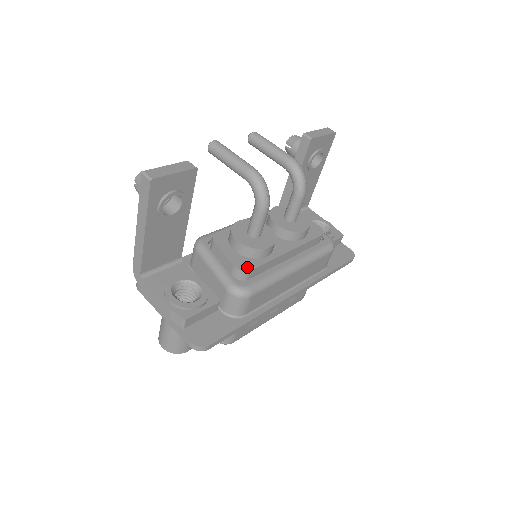
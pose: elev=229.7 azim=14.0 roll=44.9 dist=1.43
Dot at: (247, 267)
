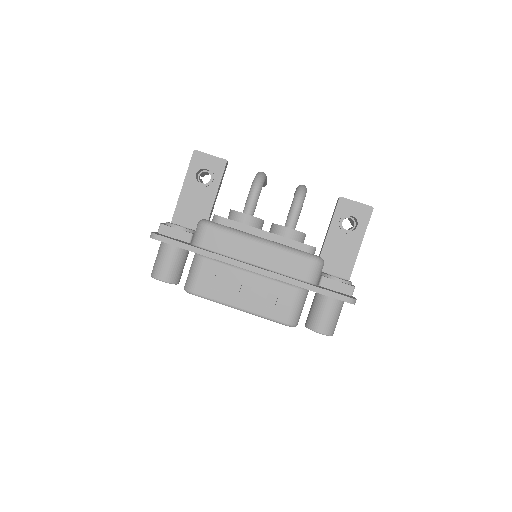
Dot at: occluded
